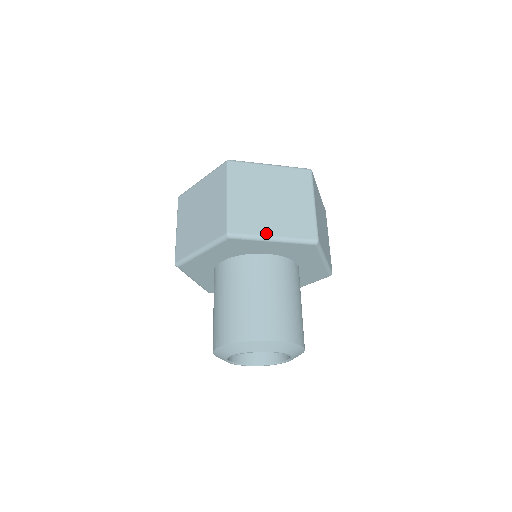
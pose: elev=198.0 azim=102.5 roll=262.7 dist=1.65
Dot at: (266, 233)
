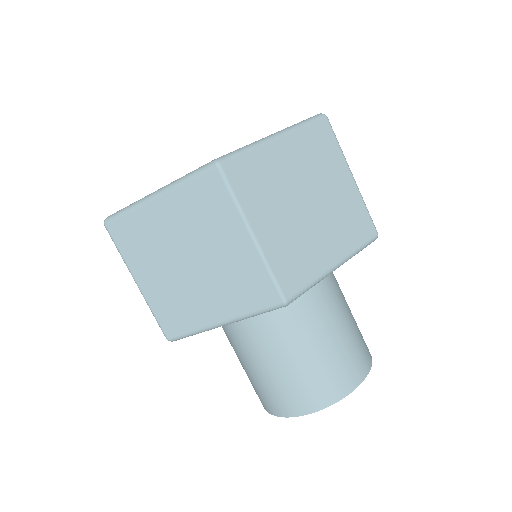
Dot at: (209, 322)
